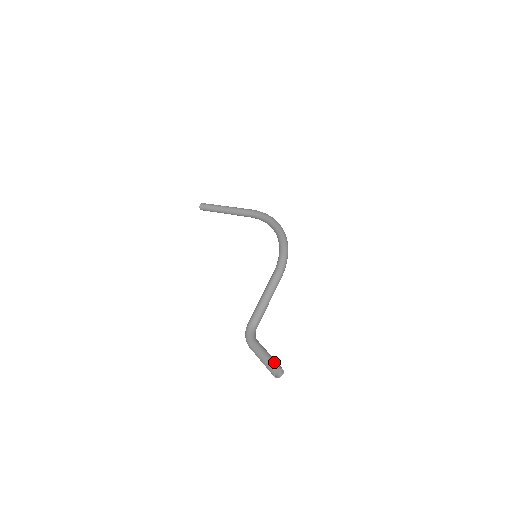
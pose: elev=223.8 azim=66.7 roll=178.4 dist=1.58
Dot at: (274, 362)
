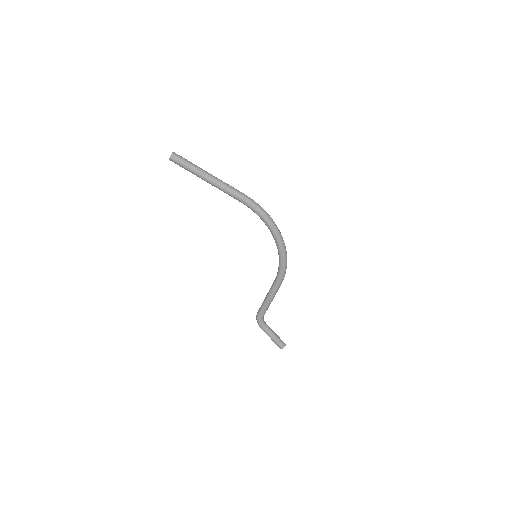
Dot at: (280, 343)
